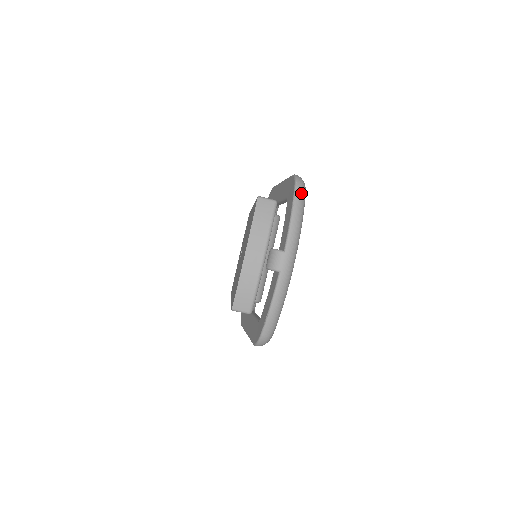
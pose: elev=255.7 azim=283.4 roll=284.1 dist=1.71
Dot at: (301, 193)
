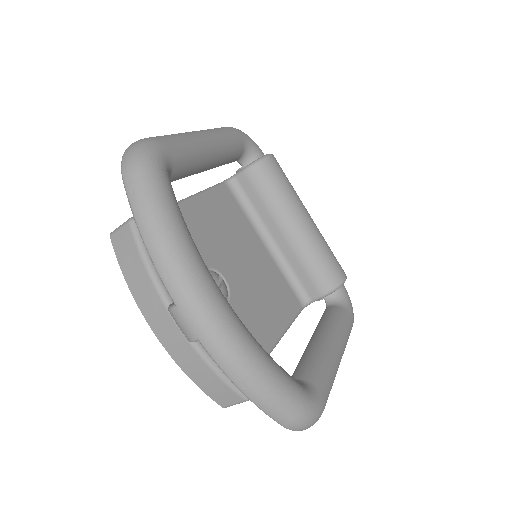
Dot at: (134, 180)
